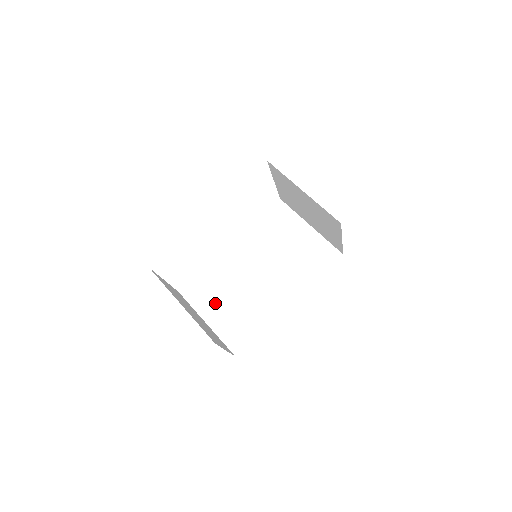
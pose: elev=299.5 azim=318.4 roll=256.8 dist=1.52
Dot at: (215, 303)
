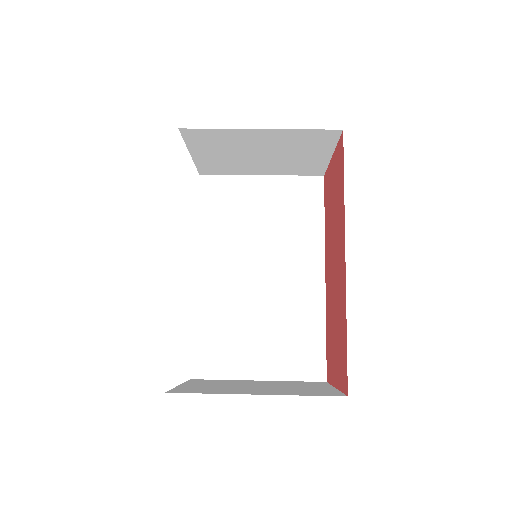
Dot at: (246, 350)
